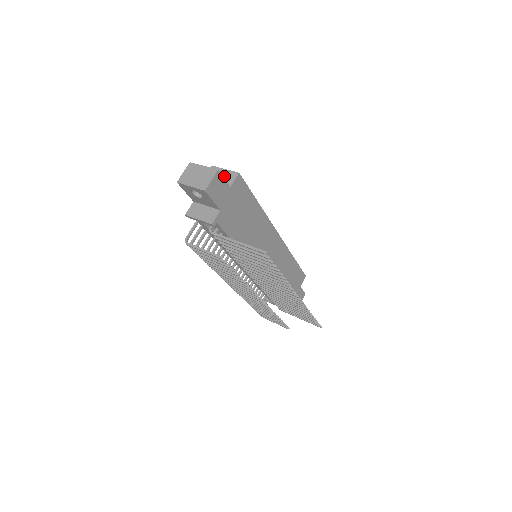
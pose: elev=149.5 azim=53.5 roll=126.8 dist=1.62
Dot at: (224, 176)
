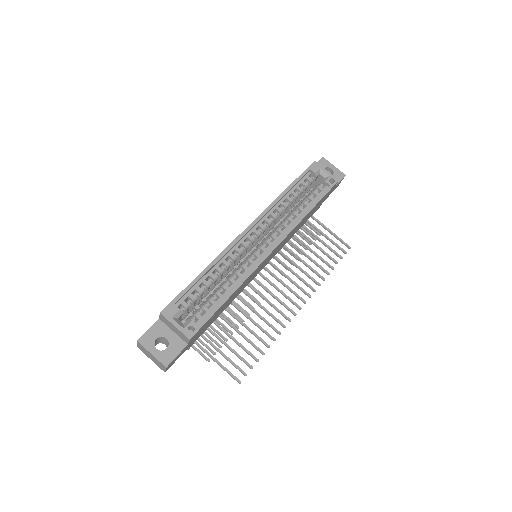
Dot at: (177, 332)
